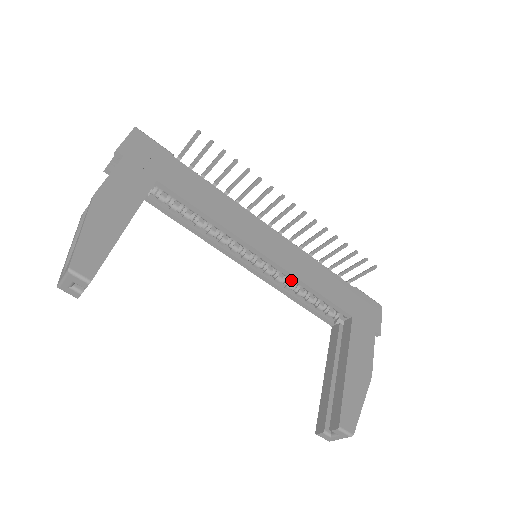
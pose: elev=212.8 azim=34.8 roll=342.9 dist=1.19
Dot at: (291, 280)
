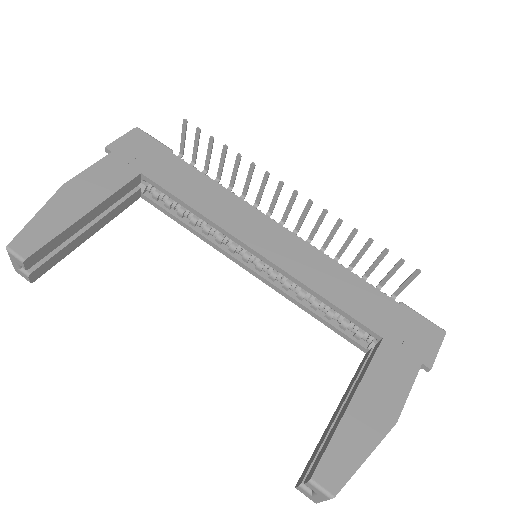
Dot at: occluded
